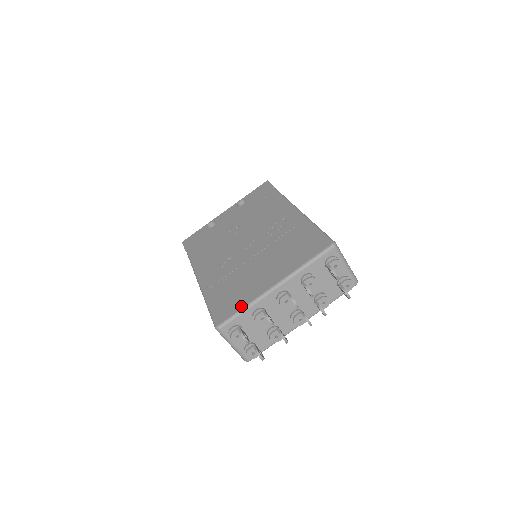
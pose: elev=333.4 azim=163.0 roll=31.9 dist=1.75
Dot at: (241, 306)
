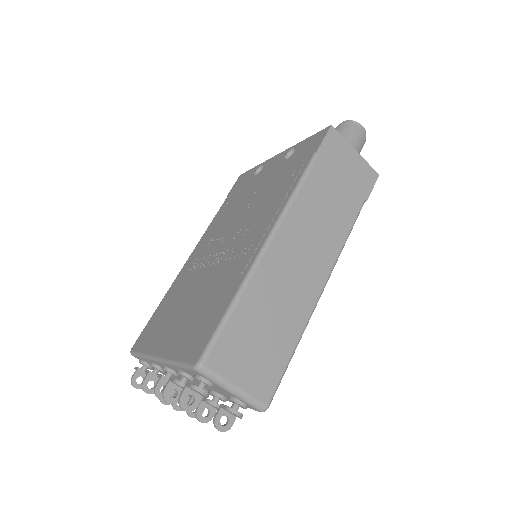
Dot at: (142, 349)
